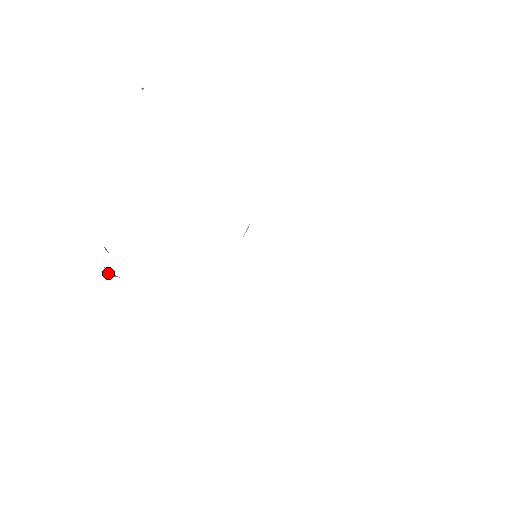
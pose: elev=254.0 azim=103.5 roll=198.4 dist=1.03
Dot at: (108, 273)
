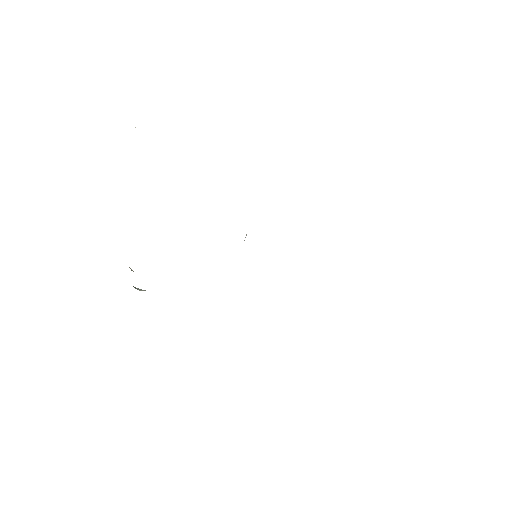
Dot at: occluded
